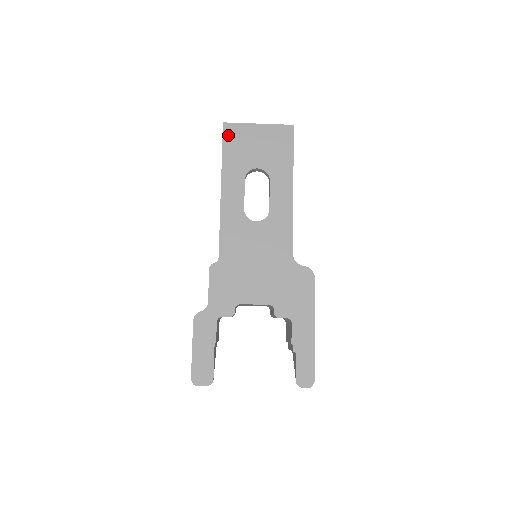
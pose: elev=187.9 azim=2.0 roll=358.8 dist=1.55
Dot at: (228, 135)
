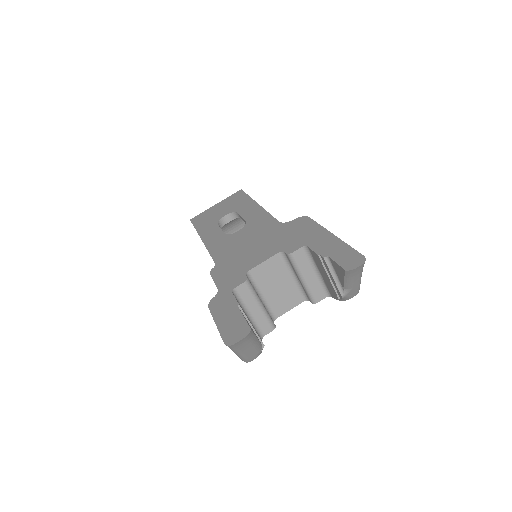
Dot at: (196, 221)
